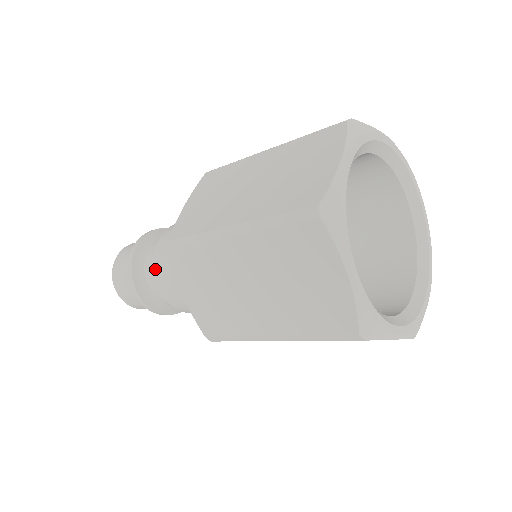
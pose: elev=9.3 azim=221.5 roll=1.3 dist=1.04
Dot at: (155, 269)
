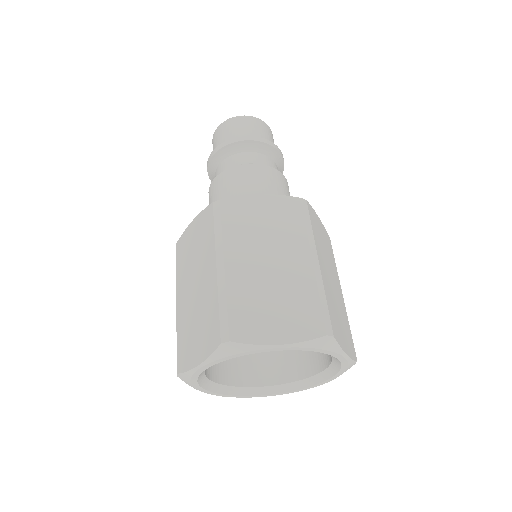
Dot at: occluded
